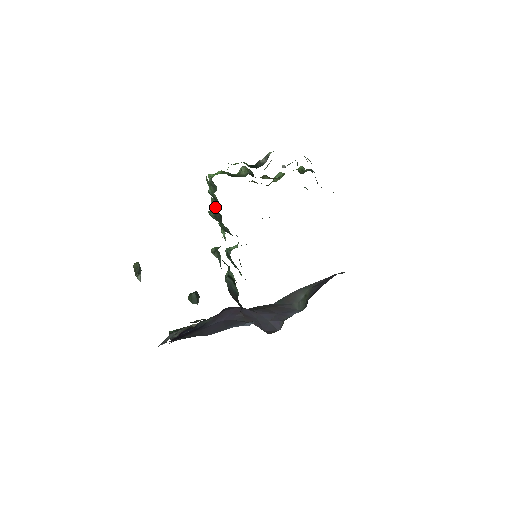
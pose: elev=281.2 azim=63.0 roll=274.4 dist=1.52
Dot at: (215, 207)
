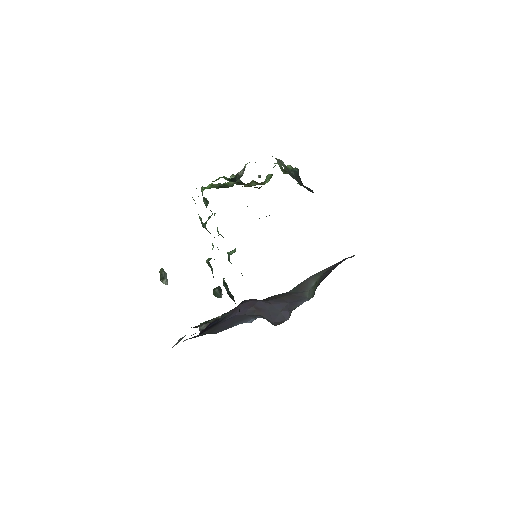
Dot at: (202, 223)
